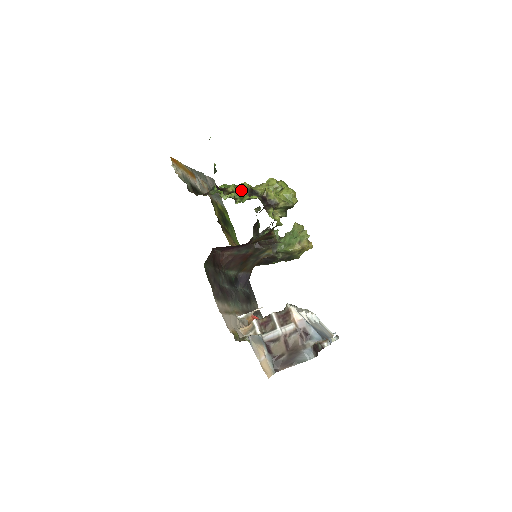
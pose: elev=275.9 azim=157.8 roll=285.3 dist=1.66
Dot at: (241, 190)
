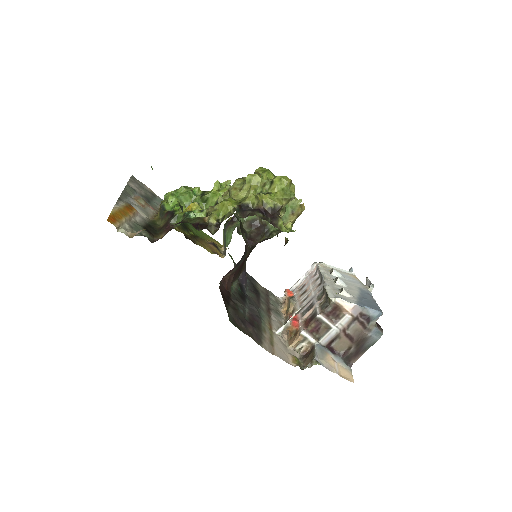
Dot at: (196, 190)
